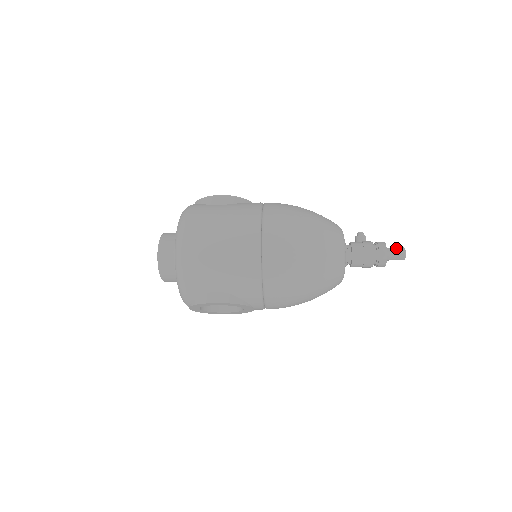
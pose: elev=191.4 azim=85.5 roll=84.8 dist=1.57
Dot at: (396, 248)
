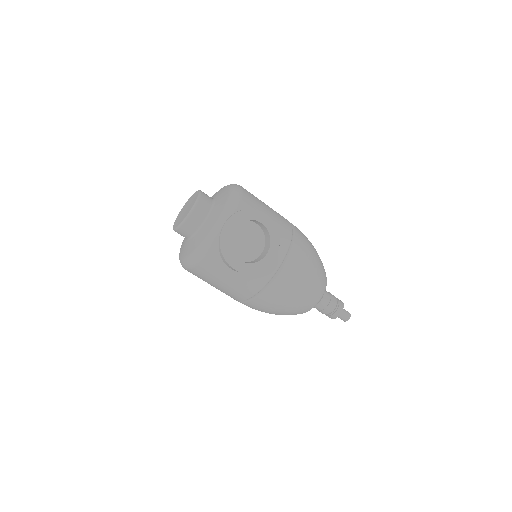
Dot at: occluded
